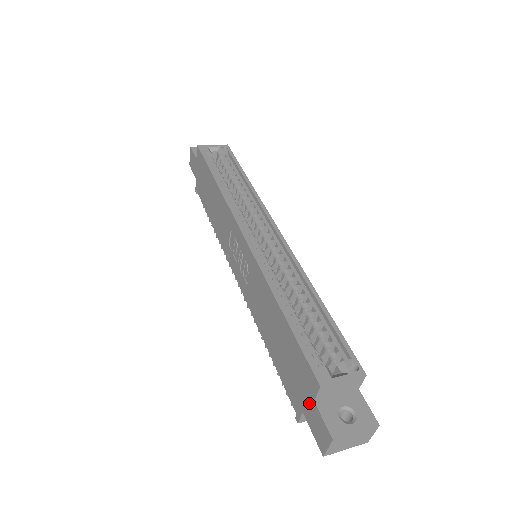
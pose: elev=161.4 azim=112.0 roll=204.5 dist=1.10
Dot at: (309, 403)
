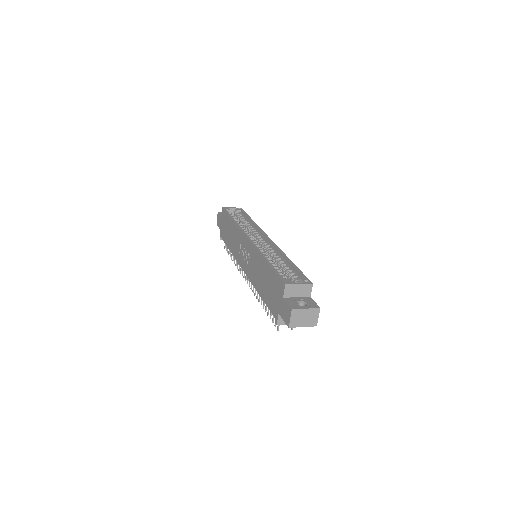
Dot at: (281, 302)
